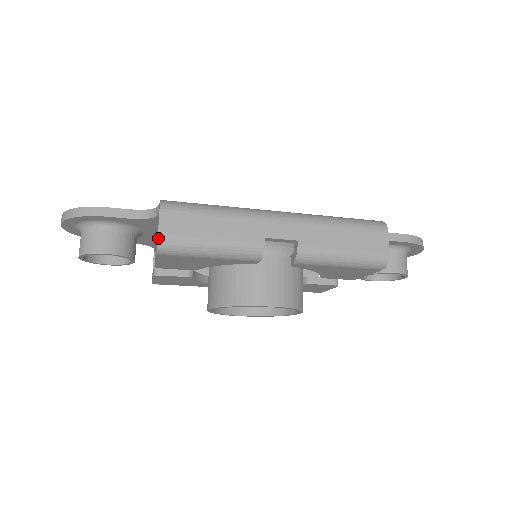
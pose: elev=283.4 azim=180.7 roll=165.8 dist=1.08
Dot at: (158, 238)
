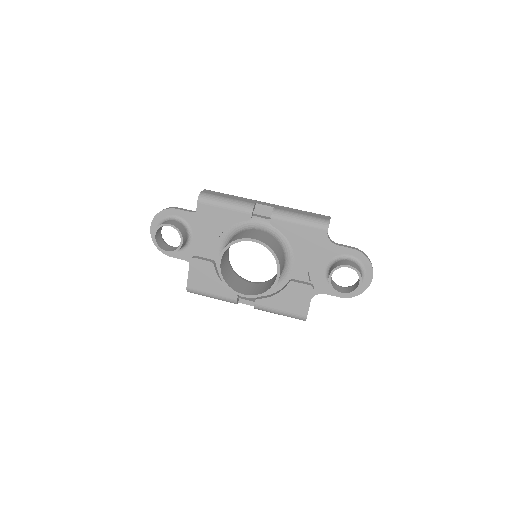
Dot at: (201, 193)
